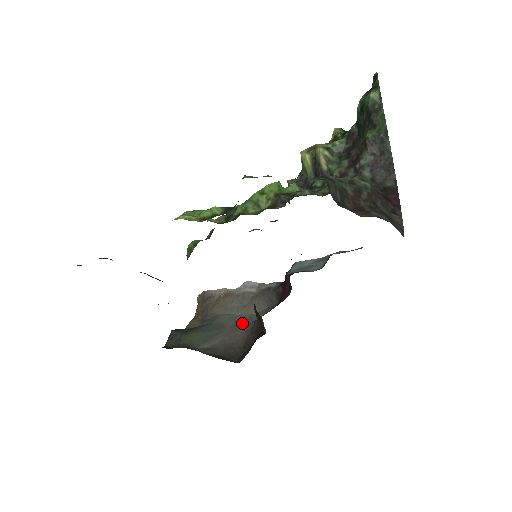
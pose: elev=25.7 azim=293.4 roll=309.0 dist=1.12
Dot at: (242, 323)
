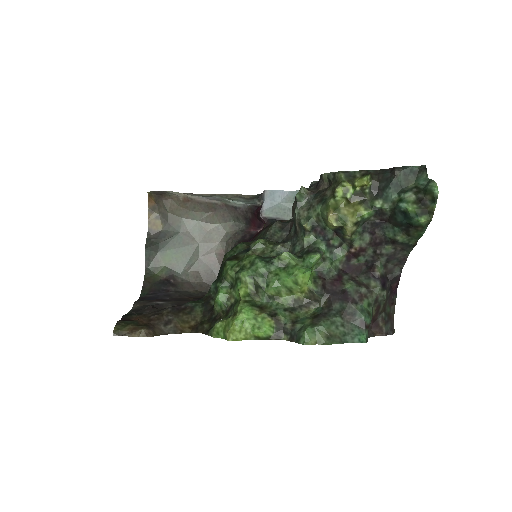
Dot at: (212, 238)
